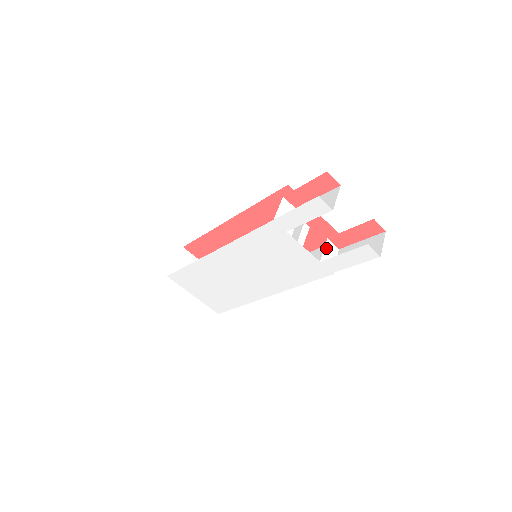
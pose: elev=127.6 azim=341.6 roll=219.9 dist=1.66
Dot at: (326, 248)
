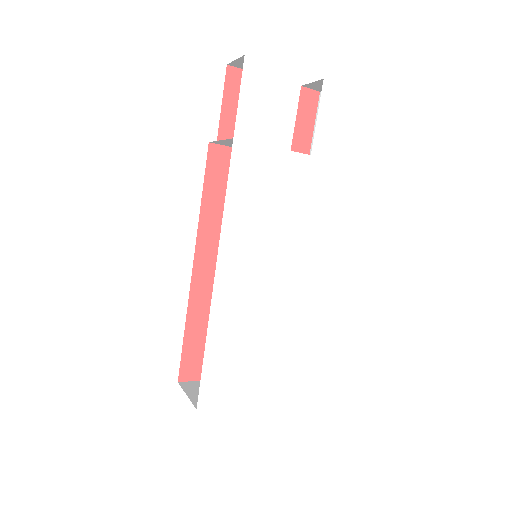
Dot at: occluded
